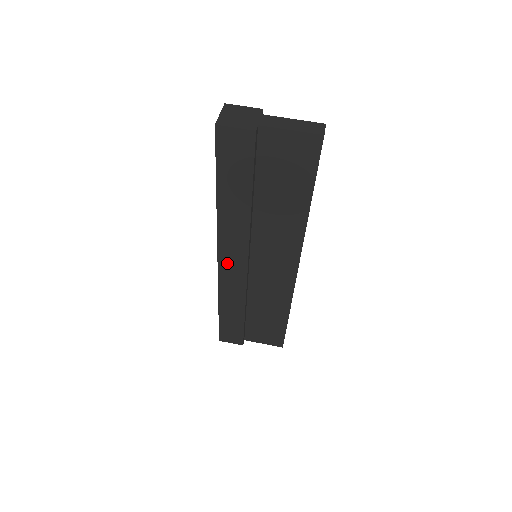
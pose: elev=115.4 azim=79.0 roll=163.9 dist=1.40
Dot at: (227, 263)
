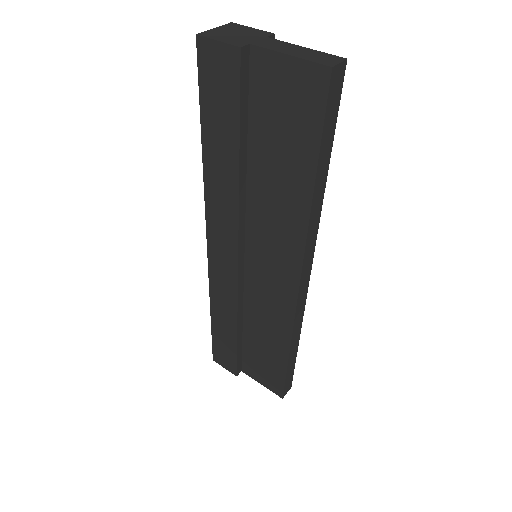
Dot at: (217, 252)
